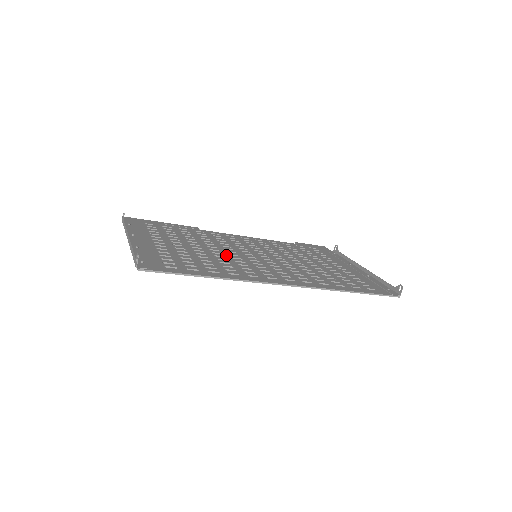
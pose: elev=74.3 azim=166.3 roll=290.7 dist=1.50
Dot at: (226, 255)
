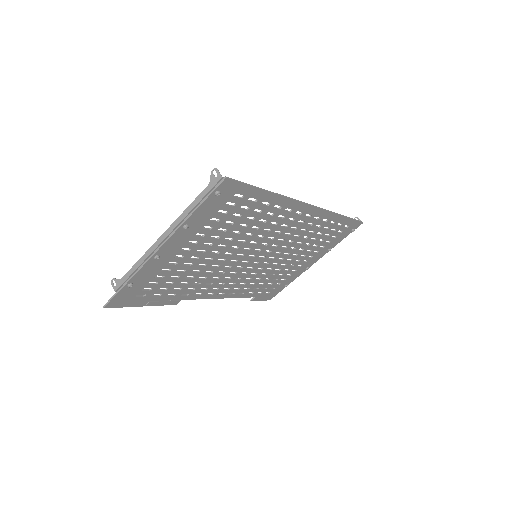
Dot at: (242, 244)
